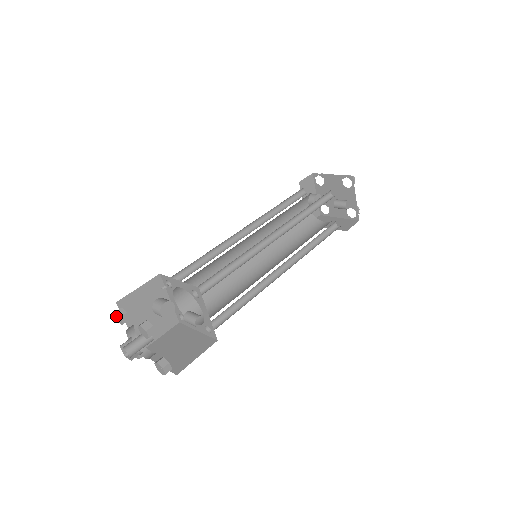
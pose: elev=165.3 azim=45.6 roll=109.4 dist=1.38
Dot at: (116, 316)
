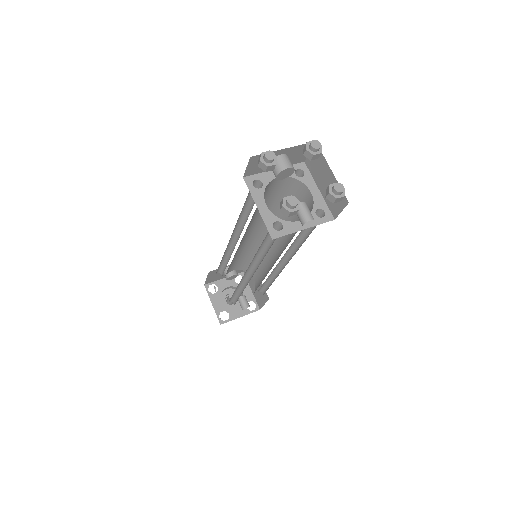
Dot at: occluded
